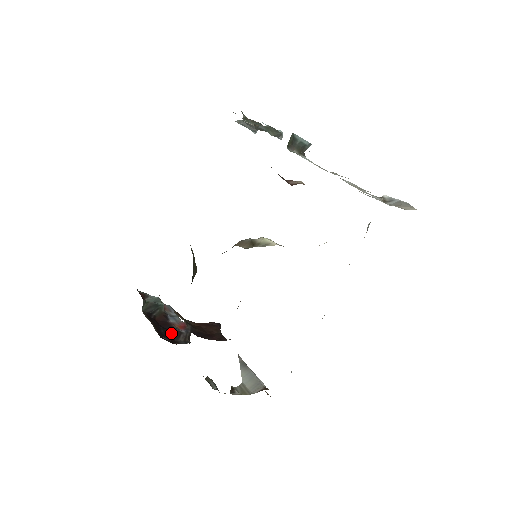
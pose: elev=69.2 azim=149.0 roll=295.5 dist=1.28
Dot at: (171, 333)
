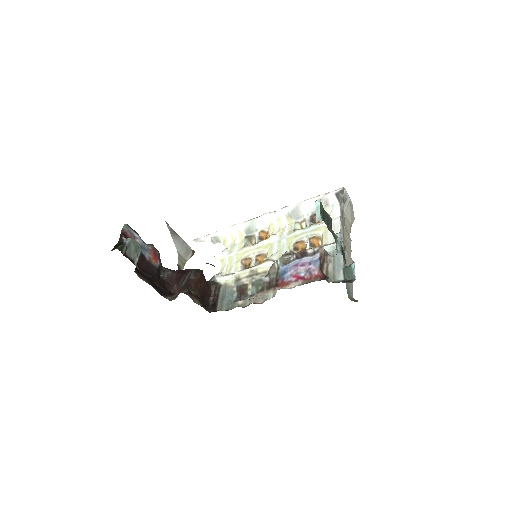
Dot at: (157, 275)
